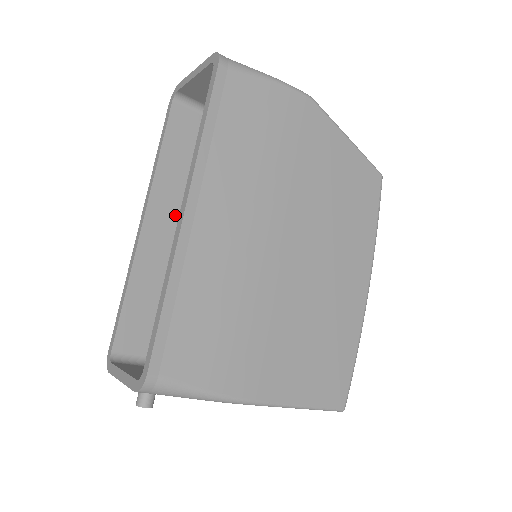
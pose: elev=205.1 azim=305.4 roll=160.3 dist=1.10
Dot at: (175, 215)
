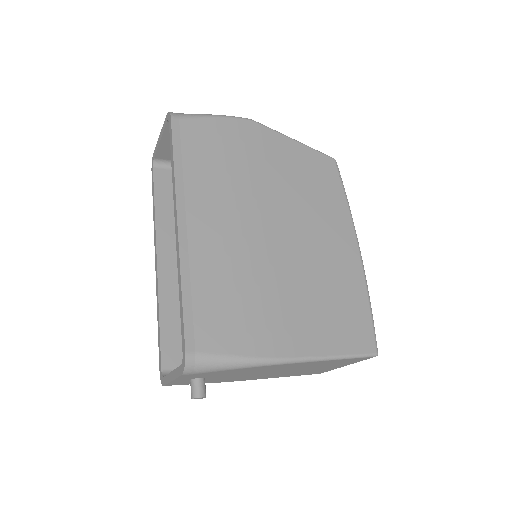
Dot at: occluded
